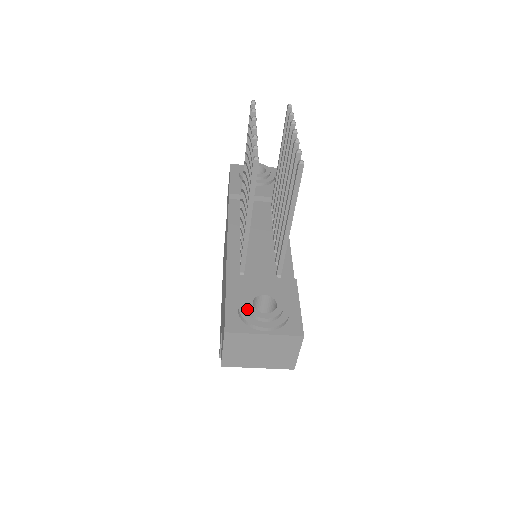
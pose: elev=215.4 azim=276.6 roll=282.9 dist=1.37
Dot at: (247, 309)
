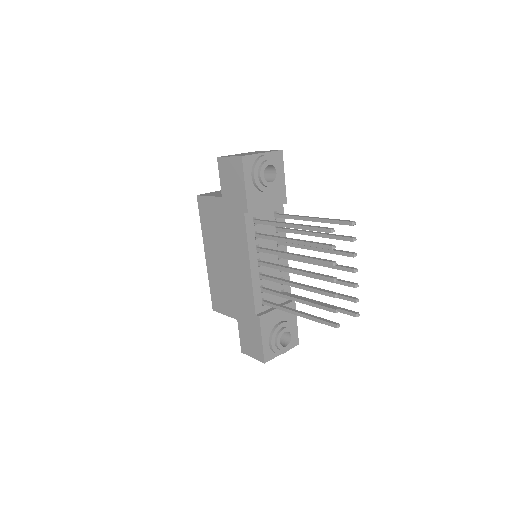
Dot at: (278, 347)
